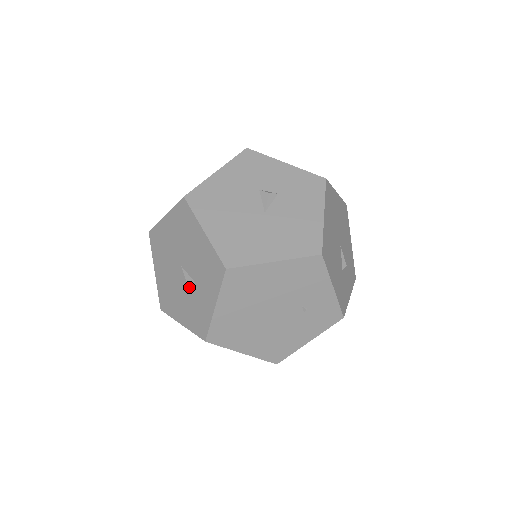
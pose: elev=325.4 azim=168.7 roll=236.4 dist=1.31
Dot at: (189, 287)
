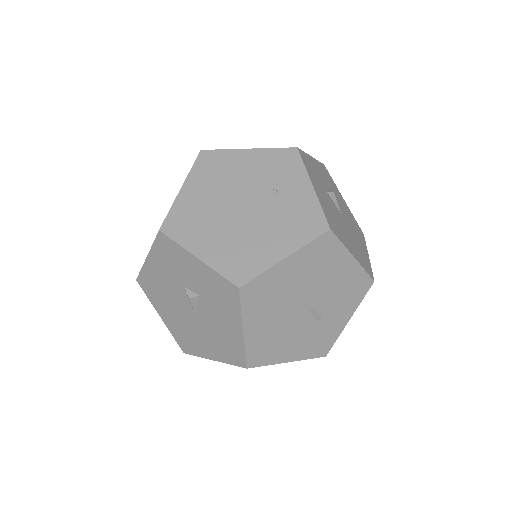
Dot at: occluded
